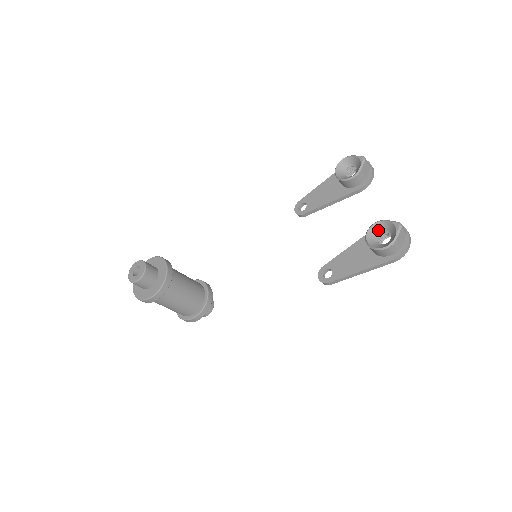
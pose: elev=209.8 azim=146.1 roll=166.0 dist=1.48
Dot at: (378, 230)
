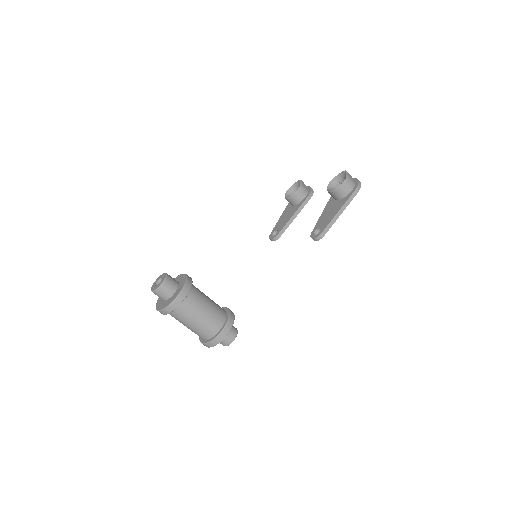
Dot at: (334, 186)
